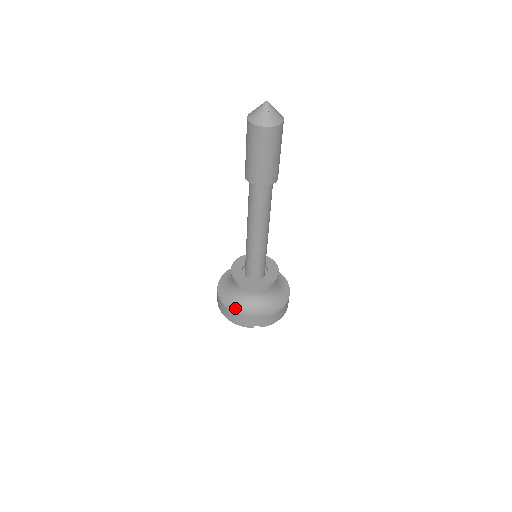
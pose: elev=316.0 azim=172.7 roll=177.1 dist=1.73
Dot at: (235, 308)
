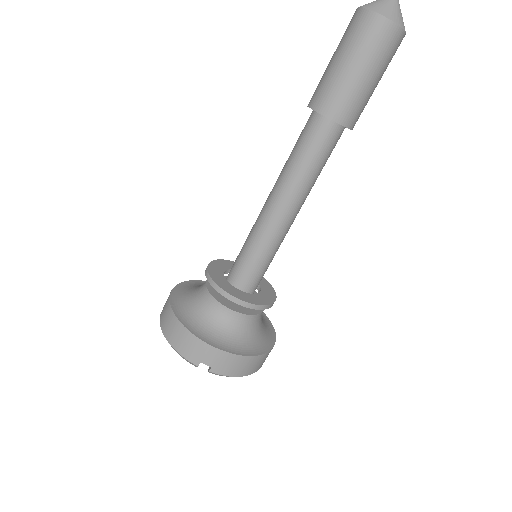
Dot at: (186, 319)
